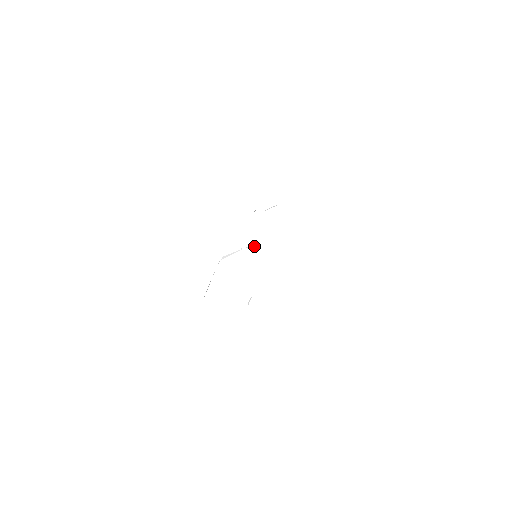
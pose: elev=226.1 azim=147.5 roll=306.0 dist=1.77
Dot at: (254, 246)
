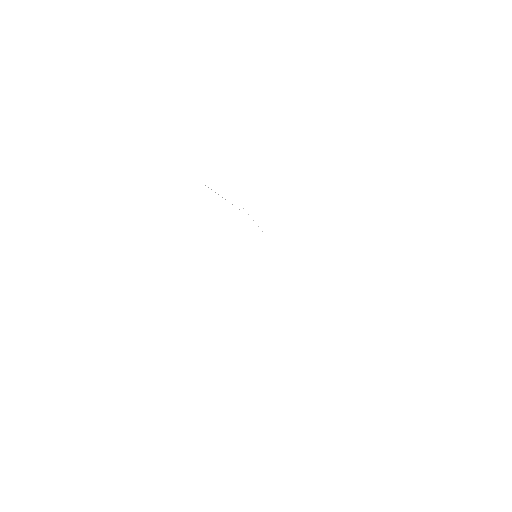
Dot at: occluded
